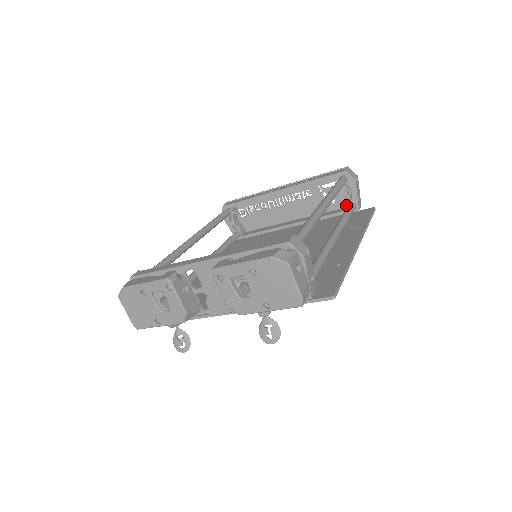
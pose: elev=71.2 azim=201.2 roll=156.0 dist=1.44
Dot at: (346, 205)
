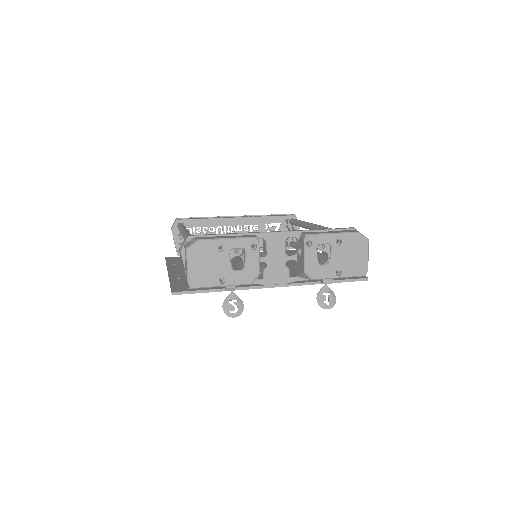
Dot at: occluded
